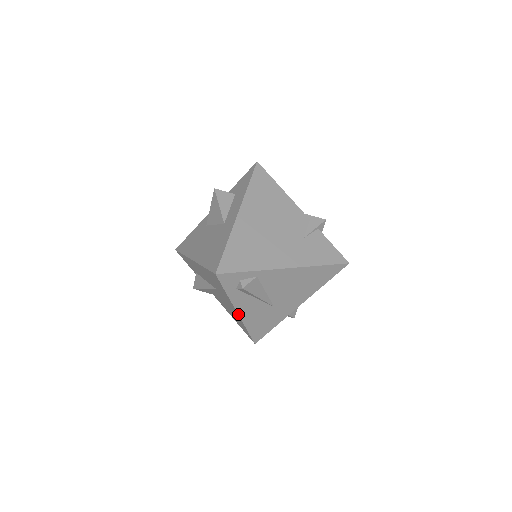
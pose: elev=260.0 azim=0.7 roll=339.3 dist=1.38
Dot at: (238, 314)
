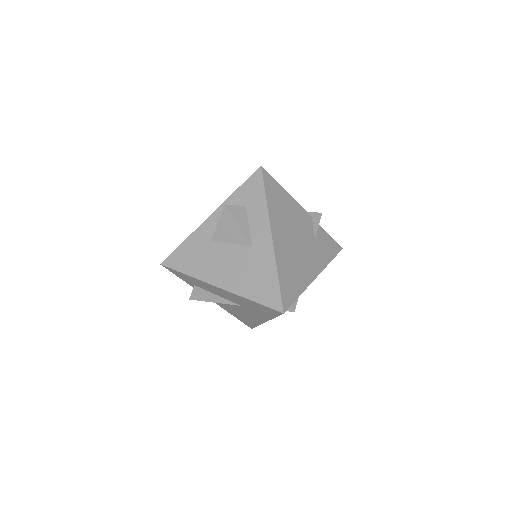
Dot at: occluded
